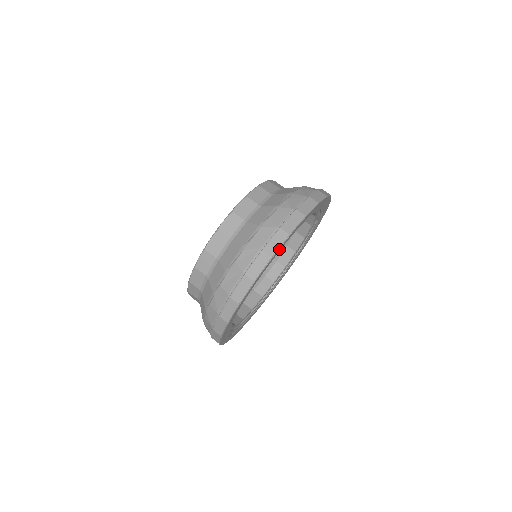
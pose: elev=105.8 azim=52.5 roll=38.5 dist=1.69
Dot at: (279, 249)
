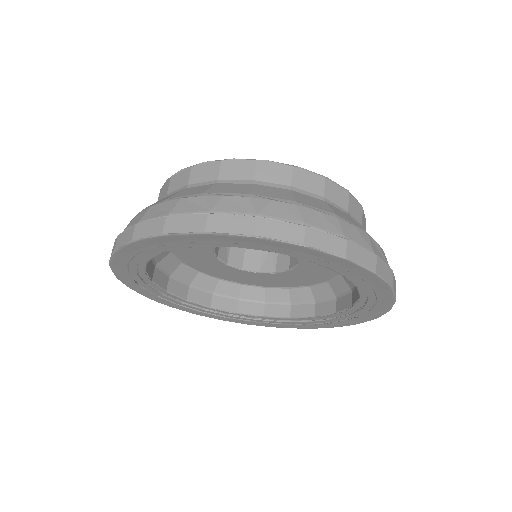
Dot at: (225, 235)
